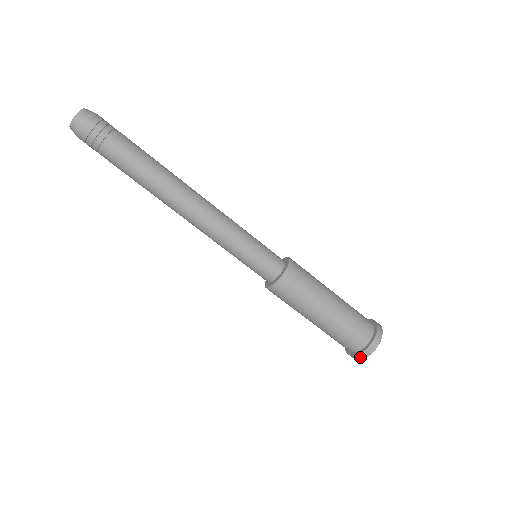
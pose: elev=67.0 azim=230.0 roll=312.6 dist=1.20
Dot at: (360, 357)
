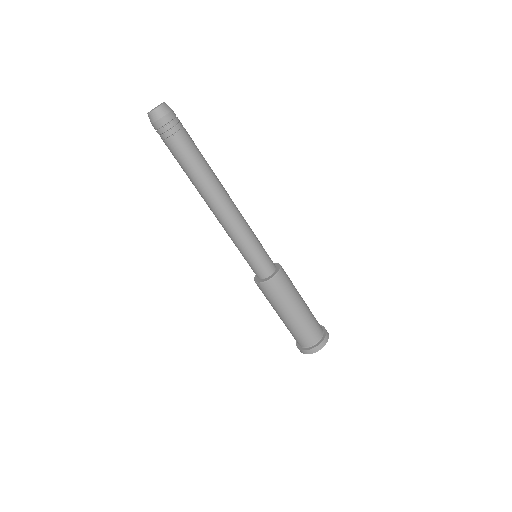
Dot at: occluded
